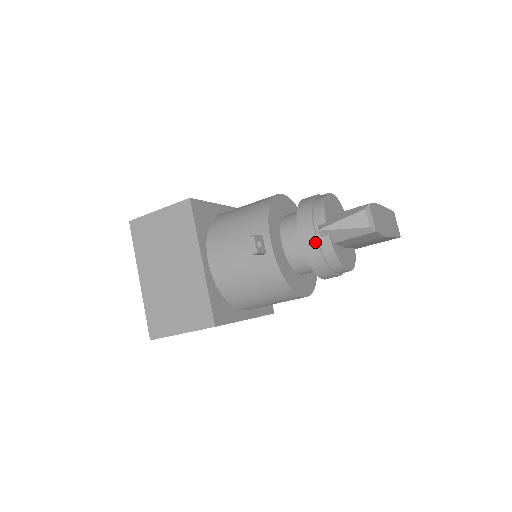
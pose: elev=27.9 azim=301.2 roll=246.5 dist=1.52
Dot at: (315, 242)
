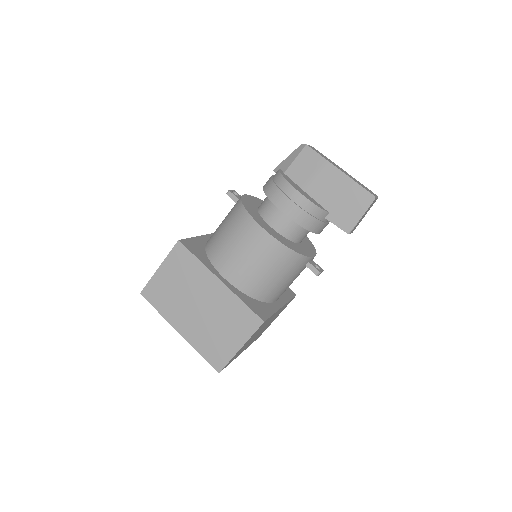
Dot at: occluded
